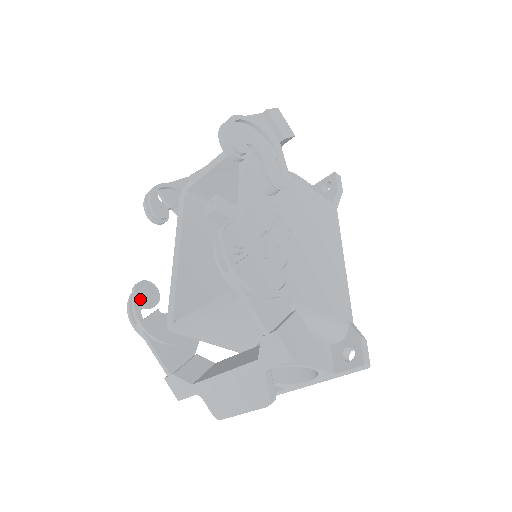
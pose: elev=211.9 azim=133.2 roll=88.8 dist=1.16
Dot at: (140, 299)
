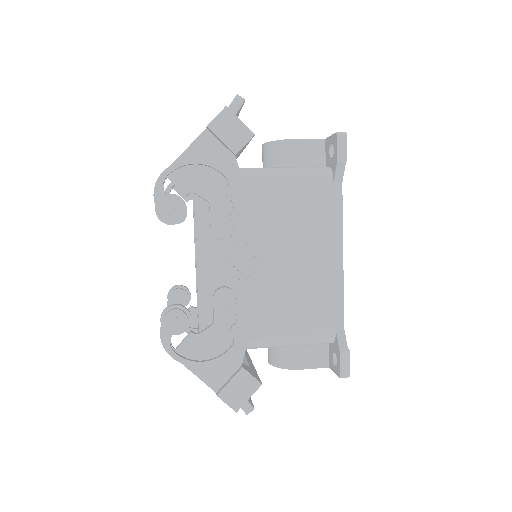
Dot at: occluded
